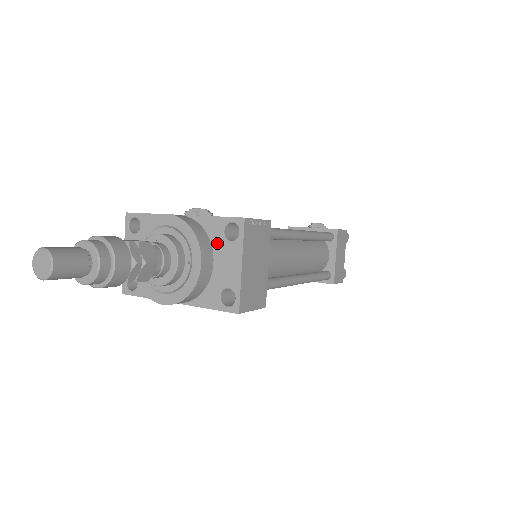
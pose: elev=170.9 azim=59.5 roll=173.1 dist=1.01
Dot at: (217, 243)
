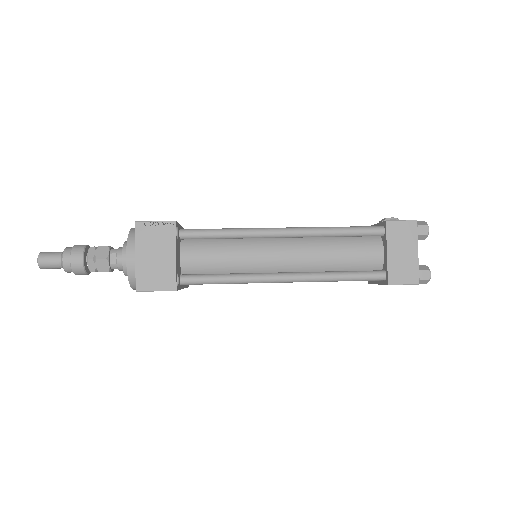
Dot at: occluded
